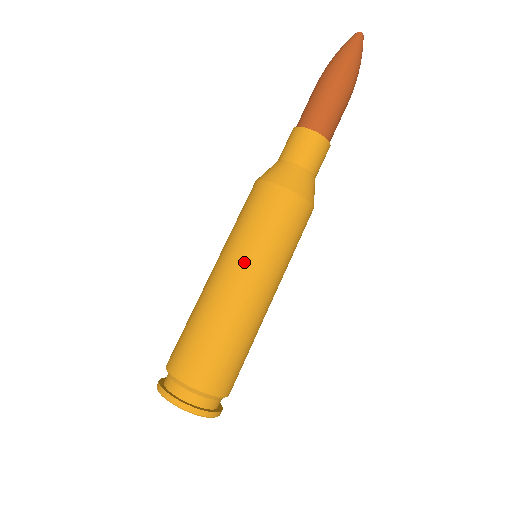
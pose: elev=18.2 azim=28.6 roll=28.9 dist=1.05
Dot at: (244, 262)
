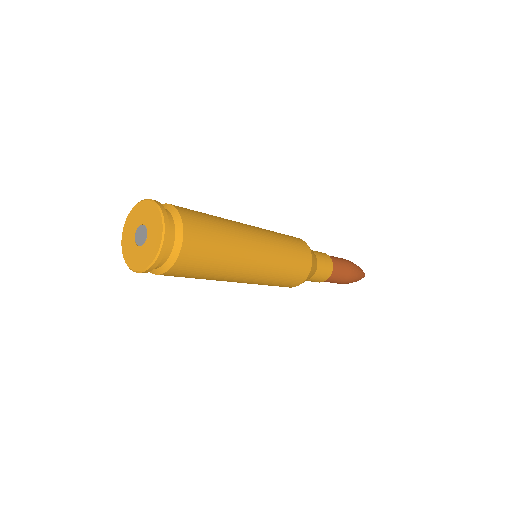
Dot at: (269, 239)
